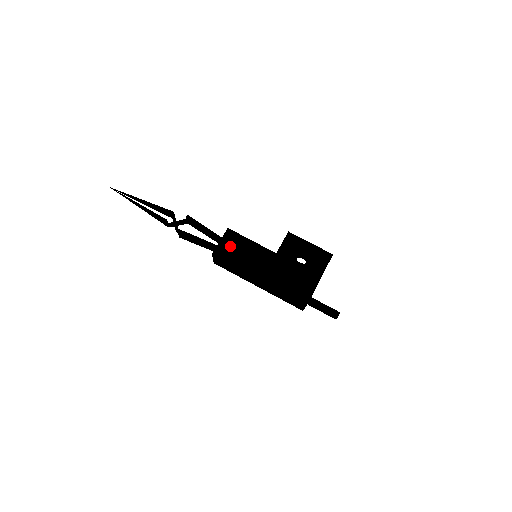
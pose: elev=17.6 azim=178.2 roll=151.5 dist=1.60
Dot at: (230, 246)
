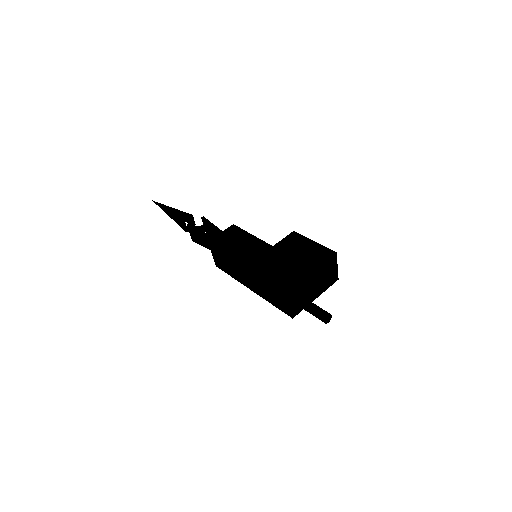
Dot at: (229, 237)
